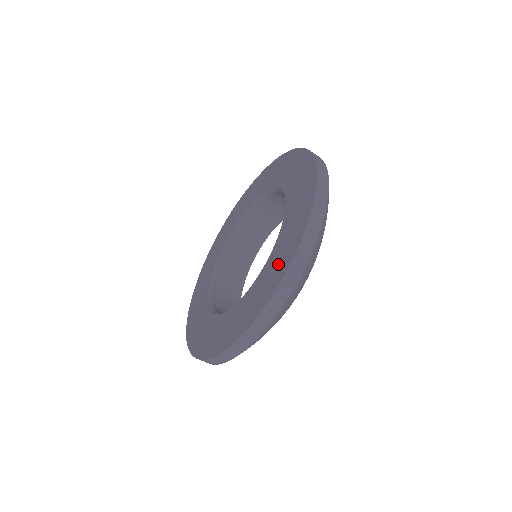
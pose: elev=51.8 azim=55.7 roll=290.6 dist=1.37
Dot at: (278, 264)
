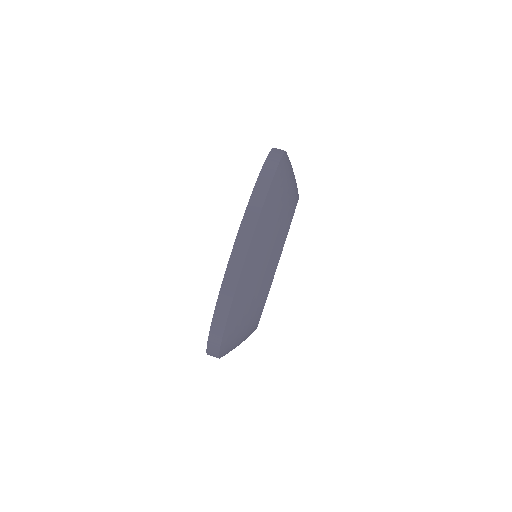
Dot at: occluded
